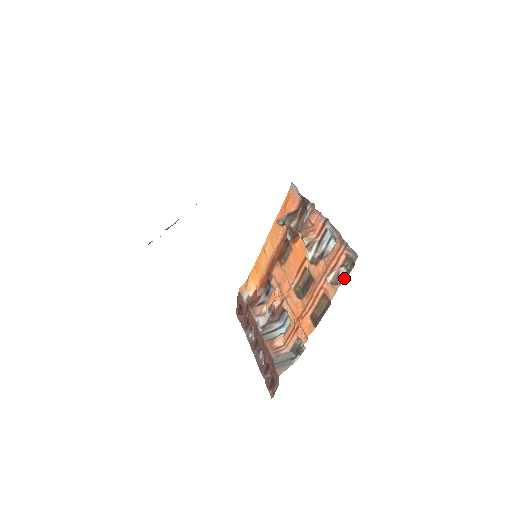
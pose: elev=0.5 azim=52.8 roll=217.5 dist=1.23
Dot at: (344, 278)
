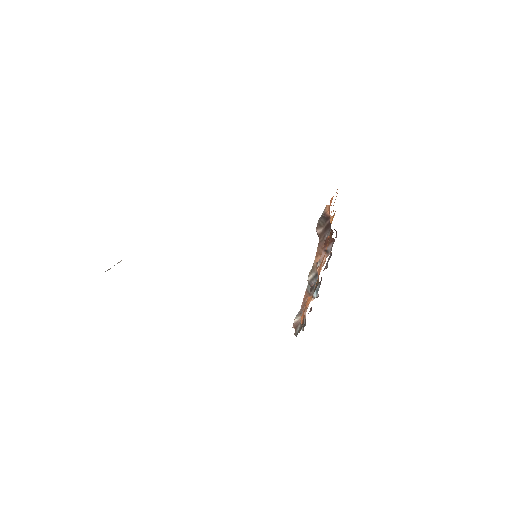
Dot at: (297, 333)
